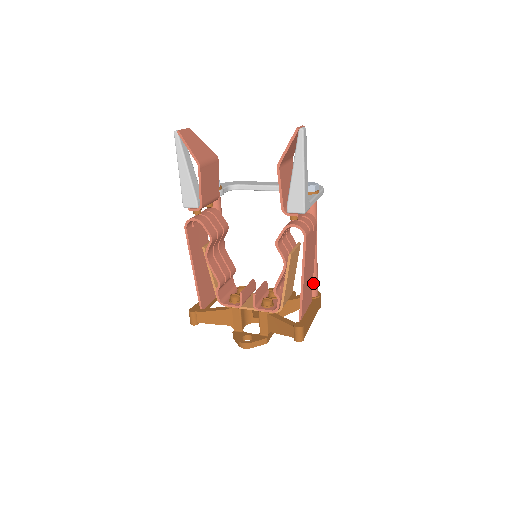
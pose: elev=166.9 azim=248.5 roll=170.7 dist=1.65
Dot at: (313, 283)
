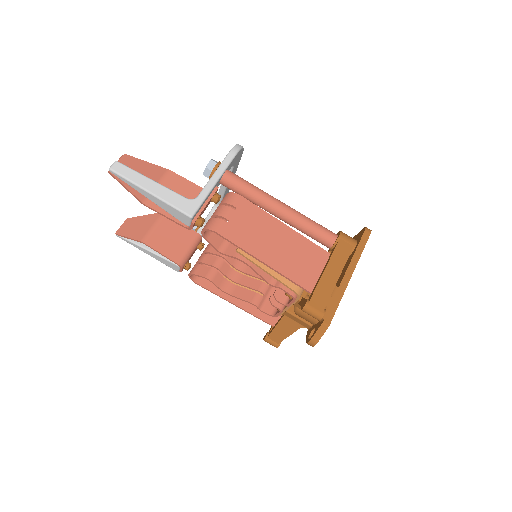
Dot at: (315, 235)
